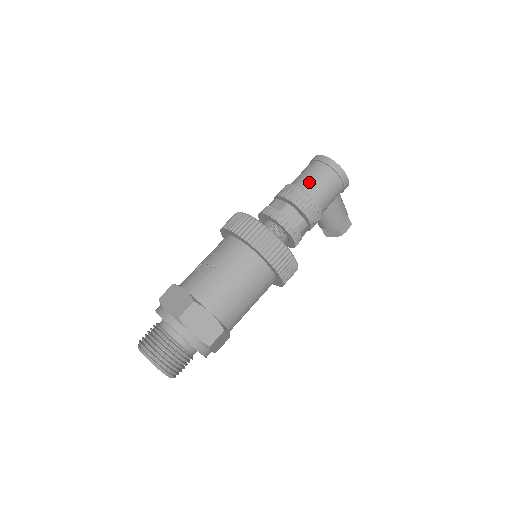
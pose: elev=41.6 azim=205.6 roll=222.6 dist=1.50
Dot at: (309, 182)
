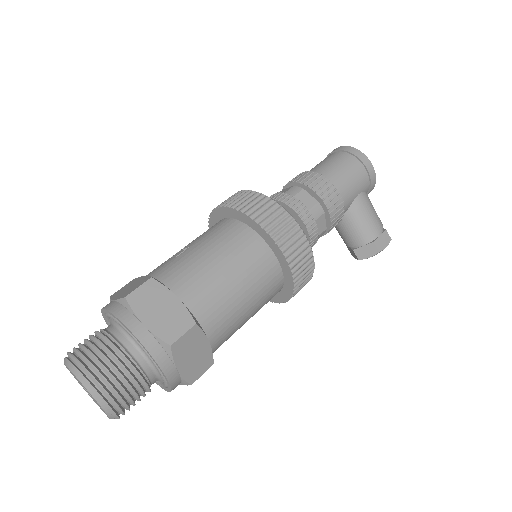
Dot at: (321, 167)
